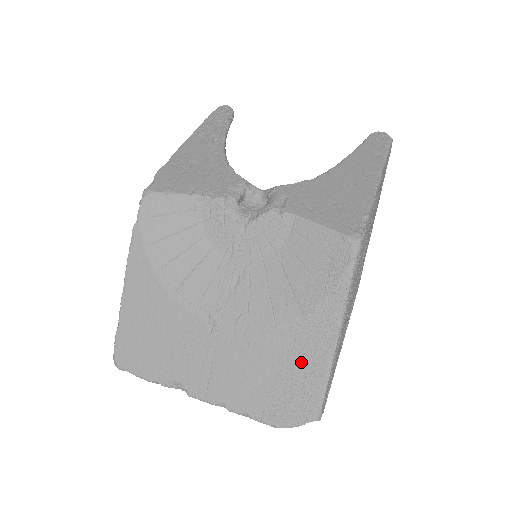
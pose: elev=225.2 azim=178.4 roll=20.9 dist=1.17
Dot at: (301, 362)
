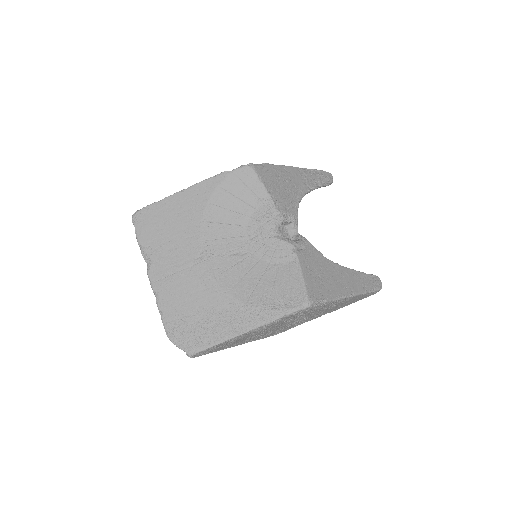
Dot at: (217, 322)
